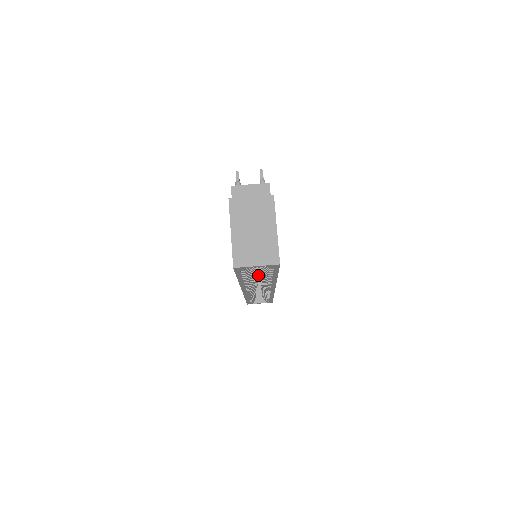
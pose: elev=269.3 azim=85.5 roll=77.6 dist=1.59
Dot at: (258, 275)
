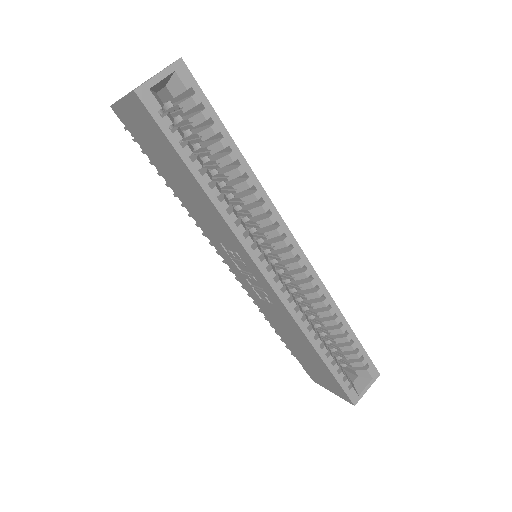
Dot at: occluded
